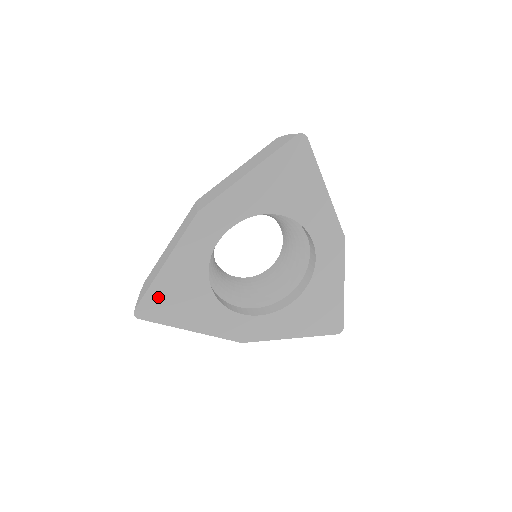
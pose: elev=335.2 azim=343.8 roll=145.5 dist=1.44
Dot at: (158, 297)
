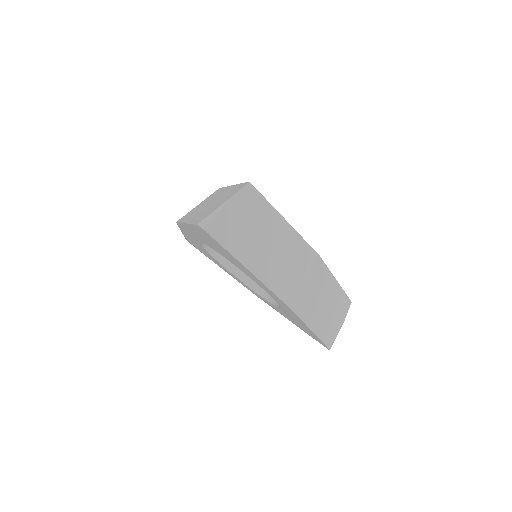
Dot at: (192, 243)
